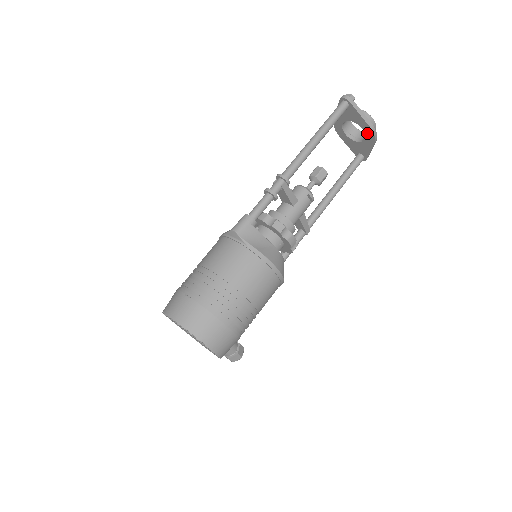
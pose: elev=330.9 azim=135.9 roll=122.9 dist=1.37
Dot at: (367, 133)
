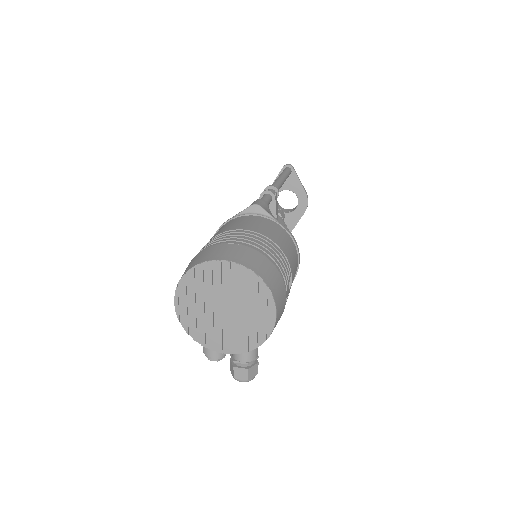
Dot at: (301, 201)
